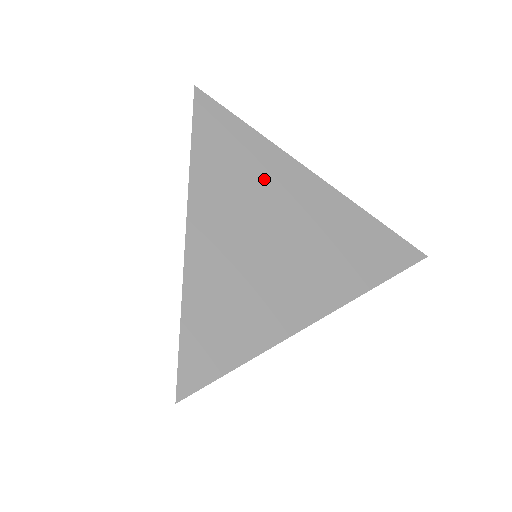
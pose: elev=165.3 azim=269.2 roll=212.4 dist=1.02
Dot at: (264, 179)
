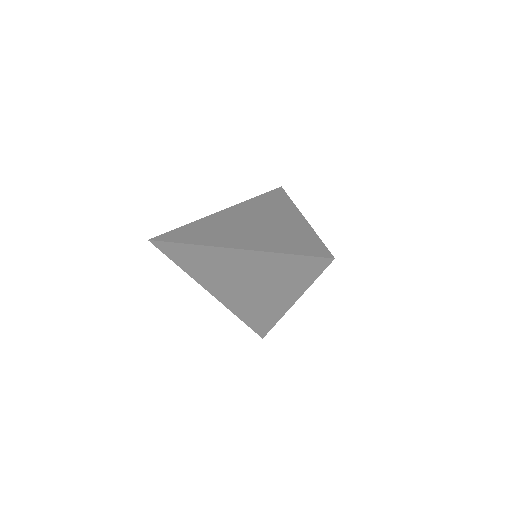
Dot at: (274, 211)
